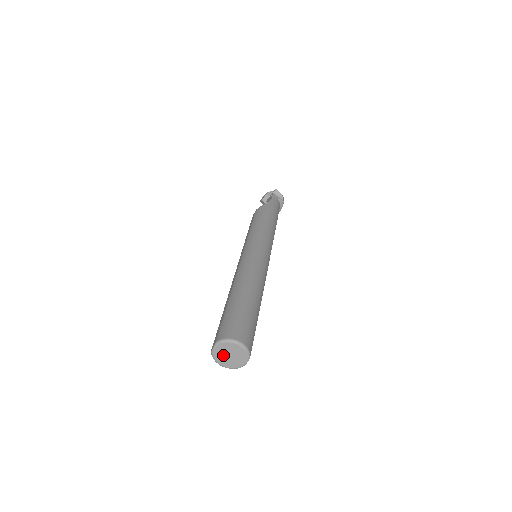
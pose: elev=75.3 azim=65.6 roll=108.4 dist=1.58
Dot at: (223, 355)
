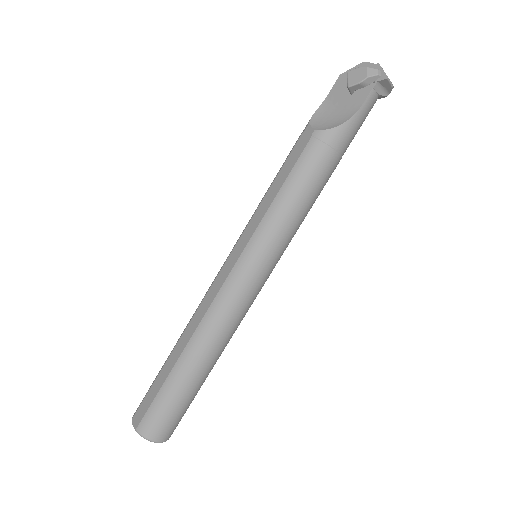
Dot at: occluded
